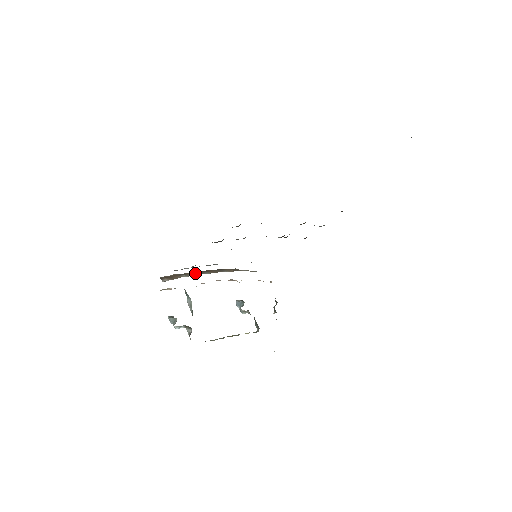
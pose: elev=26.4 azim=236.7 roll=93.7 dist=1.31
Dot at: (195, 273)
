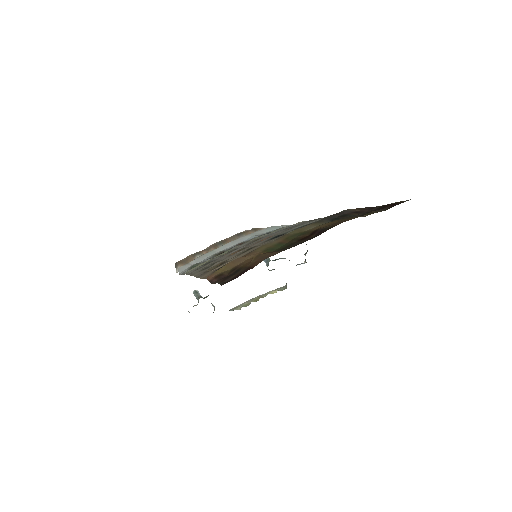
Dot at: (210, 250)
